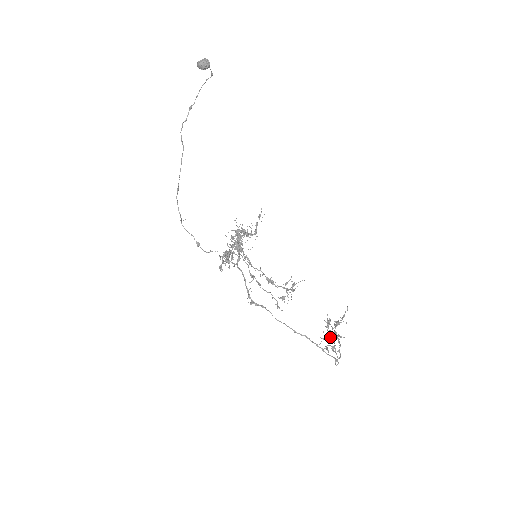
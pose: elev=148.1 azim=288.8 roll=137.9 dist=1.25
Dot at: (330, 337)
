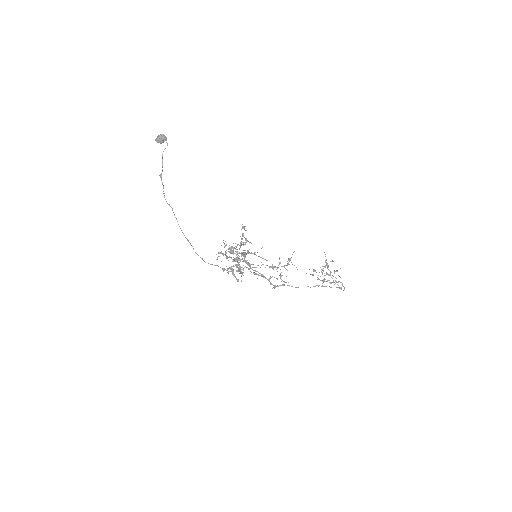
Dot at: (324, 279)
